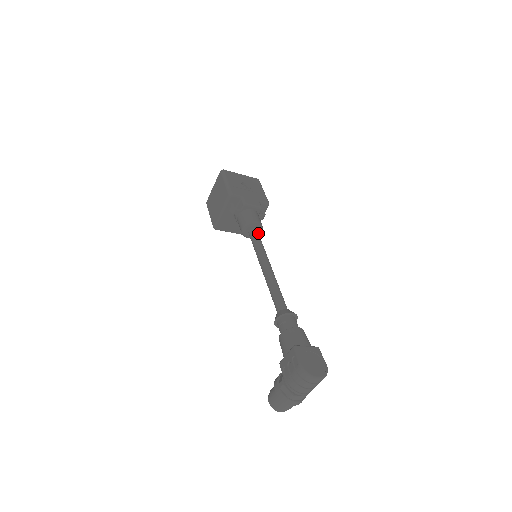
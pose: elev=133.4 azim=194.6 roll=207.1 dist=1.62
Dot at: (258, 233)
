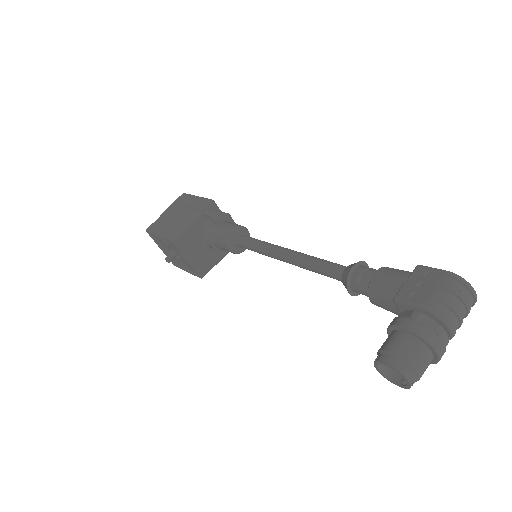
Dot at: occluded
